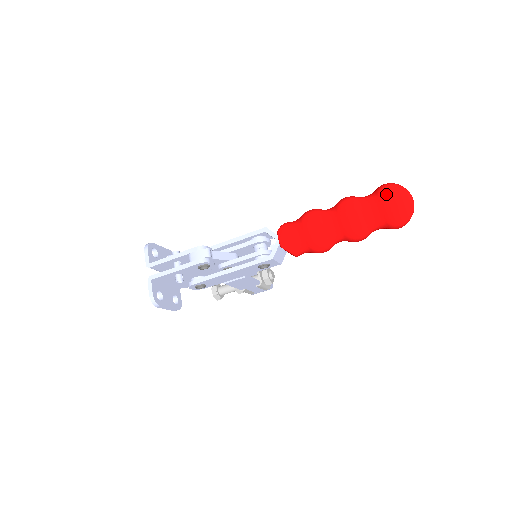
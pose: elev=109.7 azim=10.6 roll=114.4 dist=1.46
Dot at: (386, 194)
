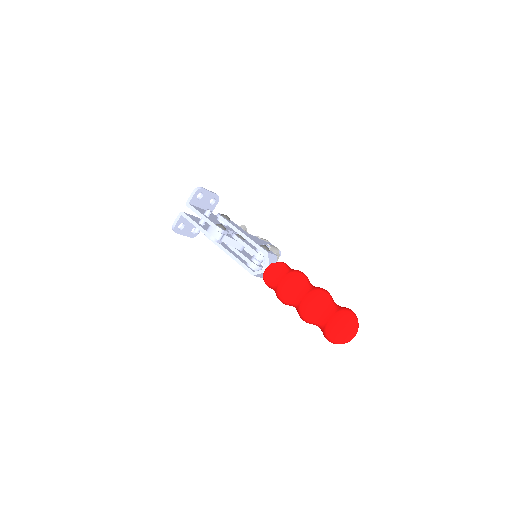
Dot at: (335, 321)
